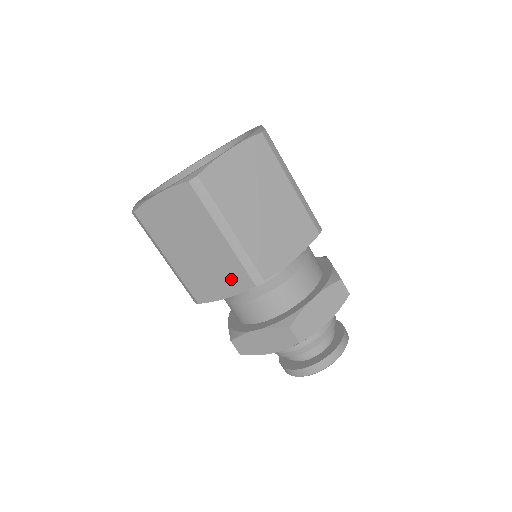
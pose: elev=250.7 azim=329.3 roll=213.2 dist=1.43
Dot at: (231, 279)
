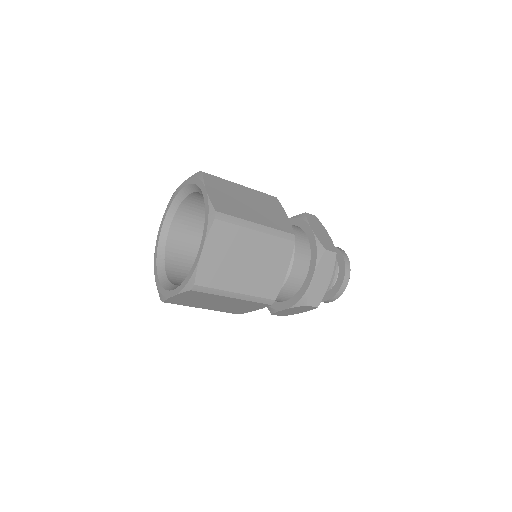
Dot at: occluded
